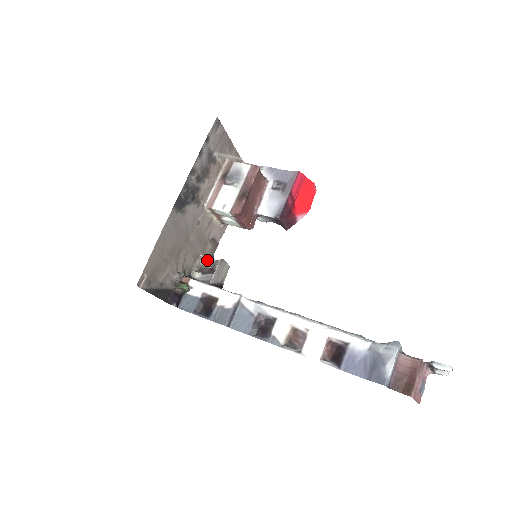
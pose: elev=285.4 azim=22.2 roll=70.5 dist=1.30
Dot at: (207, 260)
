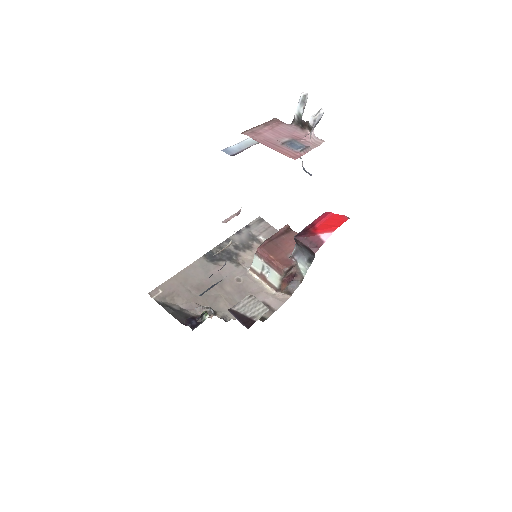
Dot at: occluded
